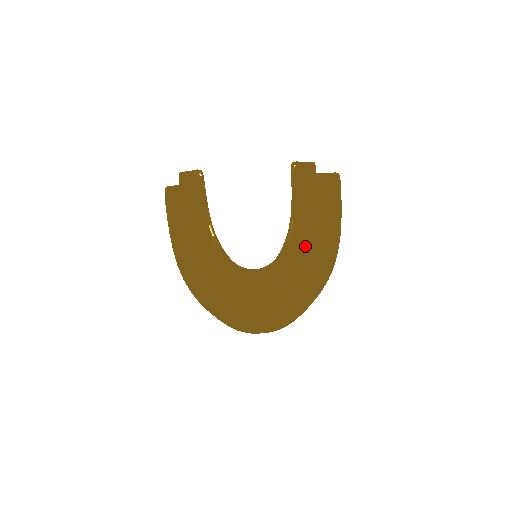
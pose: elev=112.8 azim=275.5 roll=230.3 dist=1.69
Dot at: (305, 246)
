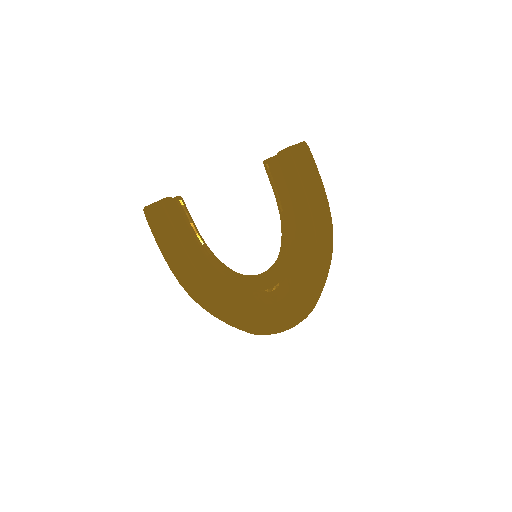
Dot at: (297, 224)
